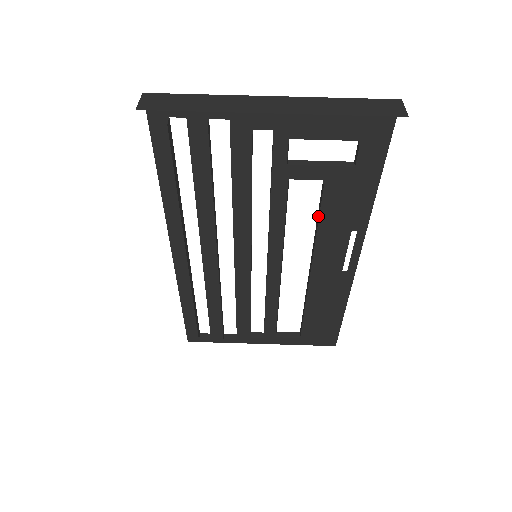
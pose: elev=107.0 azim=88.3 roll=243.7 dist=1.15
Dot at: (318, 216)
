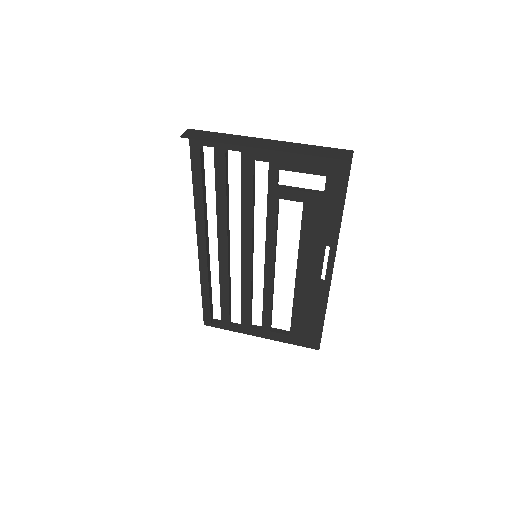
Dot at: occluded
